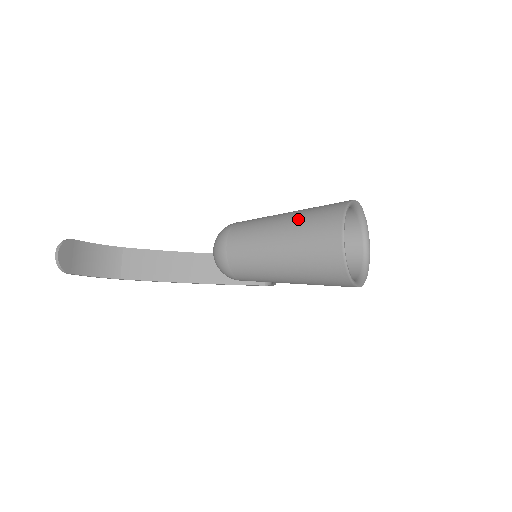
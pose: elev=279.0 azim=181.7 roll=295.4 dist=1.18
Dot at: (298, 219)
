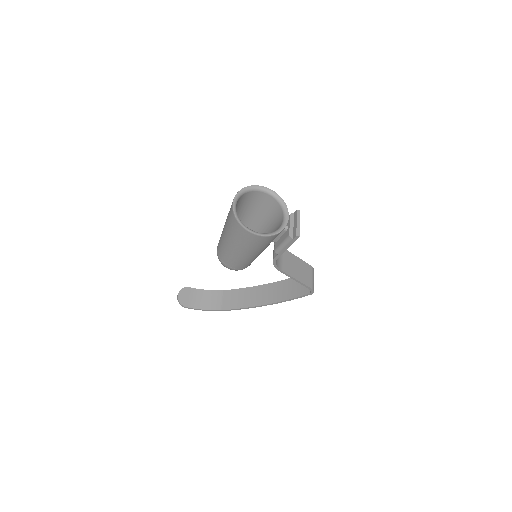
Dot at: occluded
